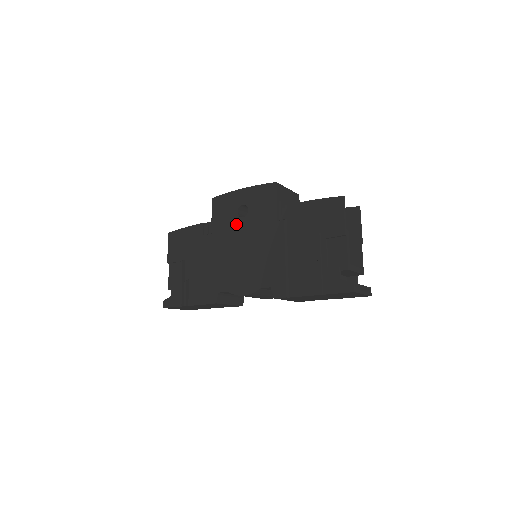
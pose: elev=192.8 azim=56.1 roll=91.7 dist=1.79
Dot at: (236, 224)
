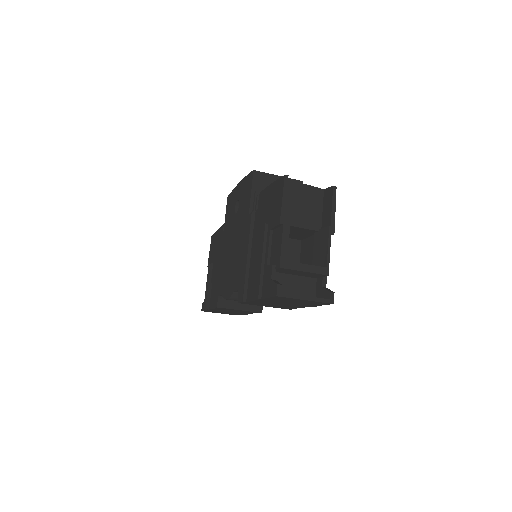
Dot at: (232, 222)
